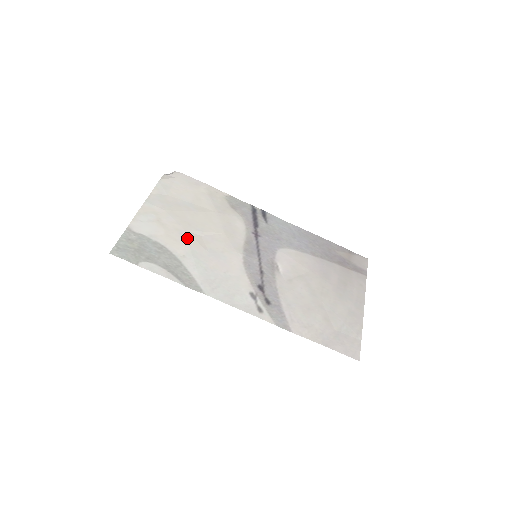
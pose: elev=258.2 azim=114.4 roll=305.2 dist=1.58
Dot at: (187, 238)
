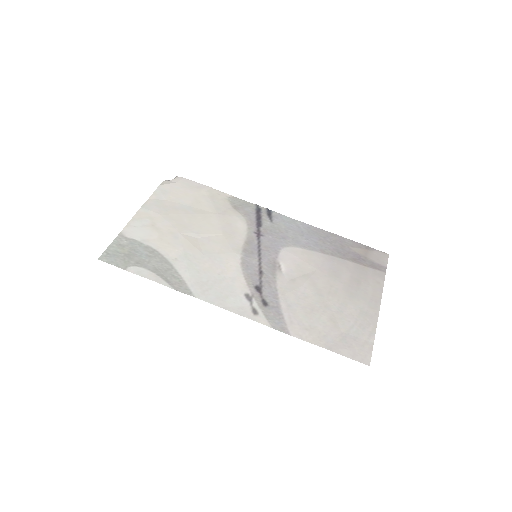
Dot at: (181, 241)
